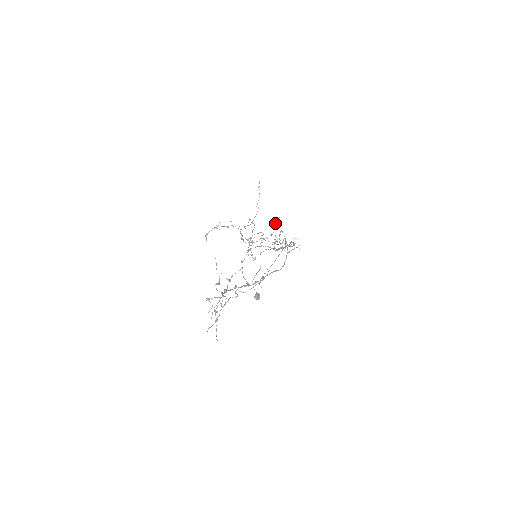
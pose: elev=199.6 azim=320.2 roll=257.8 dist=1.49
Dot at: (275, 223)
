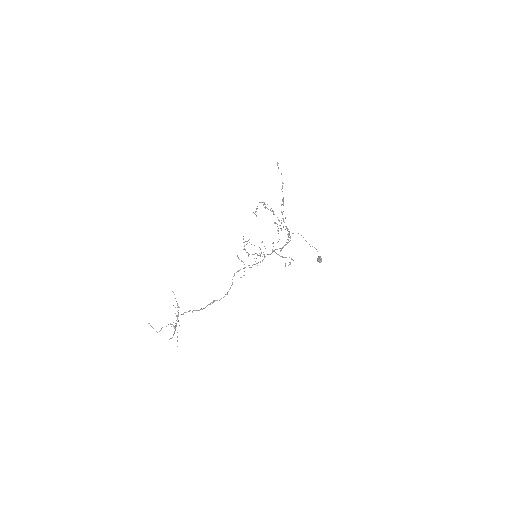
Dot at: occluded
